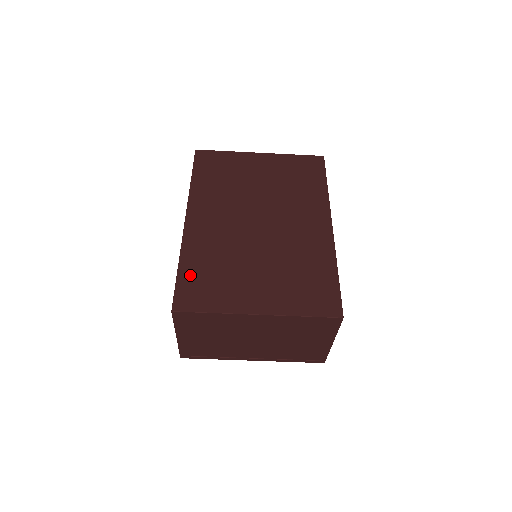
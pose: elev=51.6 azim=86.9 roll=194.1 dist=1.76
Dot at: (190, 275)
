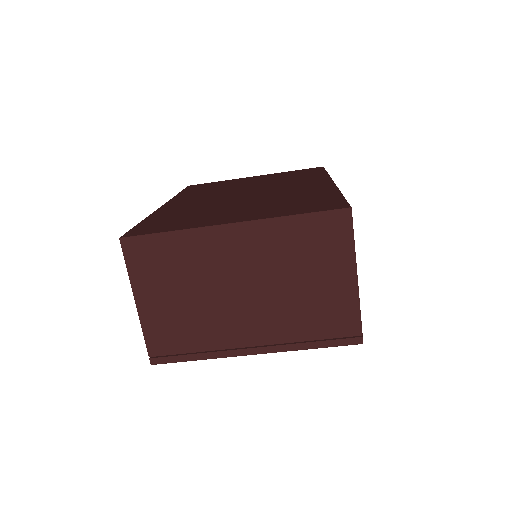
Dot at: (154, 221)
